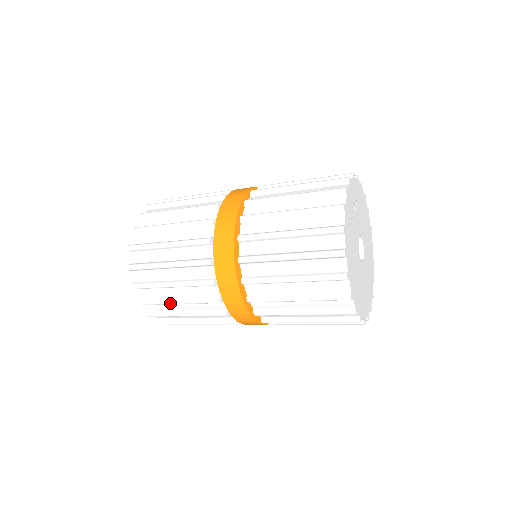
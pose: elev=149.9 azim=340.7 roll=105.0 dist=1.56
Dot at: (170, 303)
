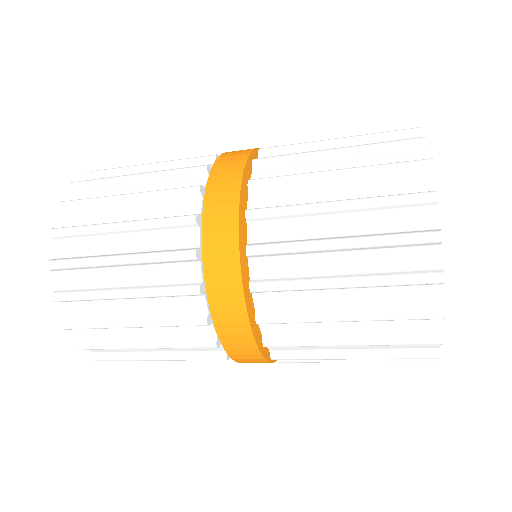
Dot at: occluded
